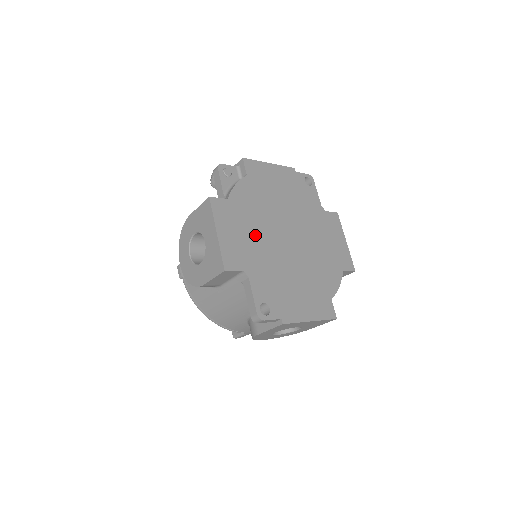
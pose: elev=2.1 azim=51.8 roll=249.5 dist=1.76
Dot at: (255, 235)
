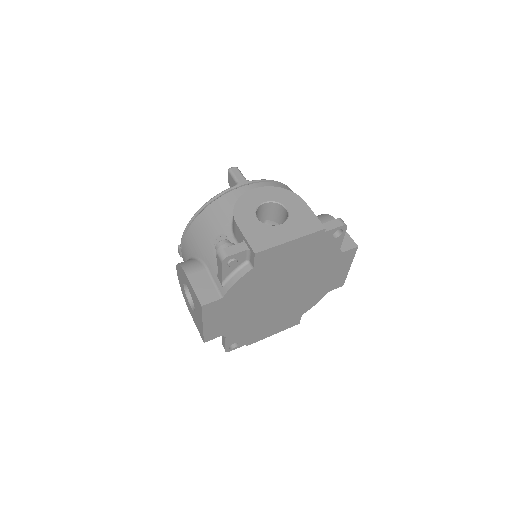
Dot at: (243, 310)
